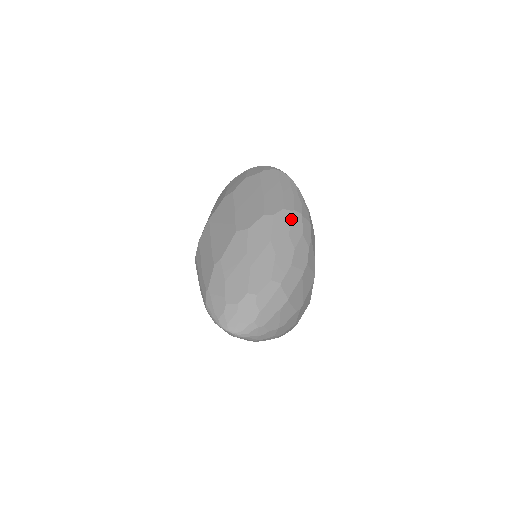
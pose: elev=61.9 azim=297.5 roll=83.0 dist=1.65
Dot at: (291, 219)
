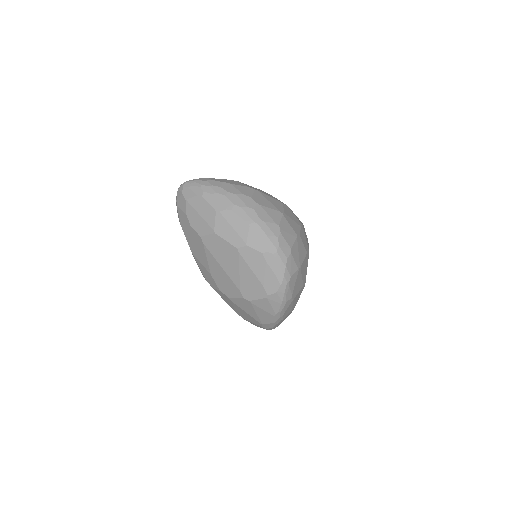
Dot at: occluded
